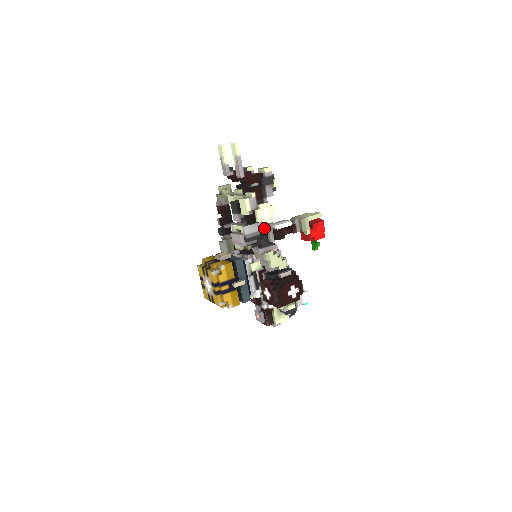
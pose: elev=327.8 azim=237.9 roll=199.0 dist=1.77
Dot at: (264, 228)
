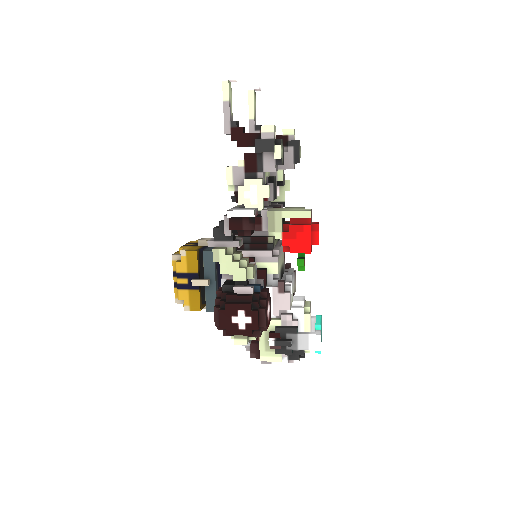
Dot at: occluded
